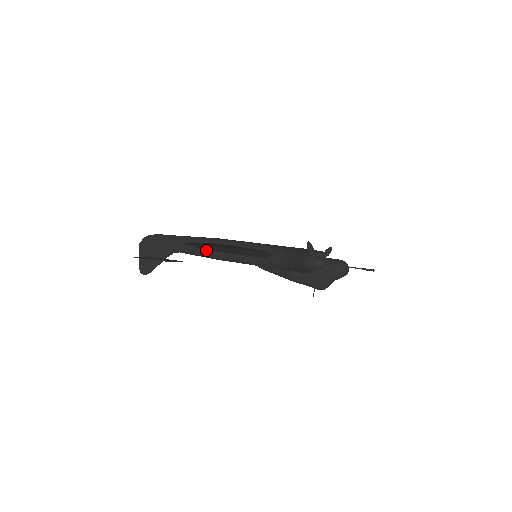
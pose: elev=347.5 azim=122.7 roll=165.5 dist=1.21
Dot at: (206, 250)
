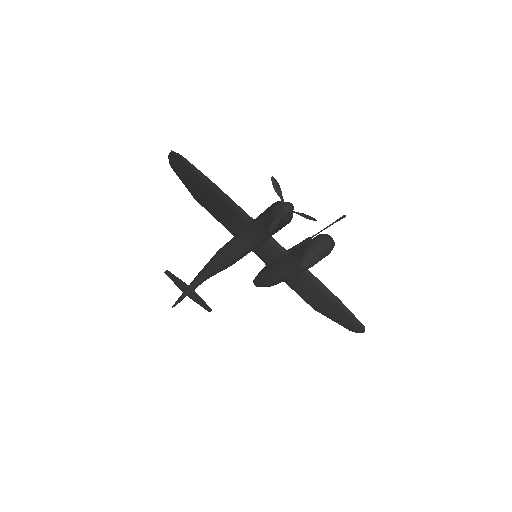
Dot at: (216, 253)
